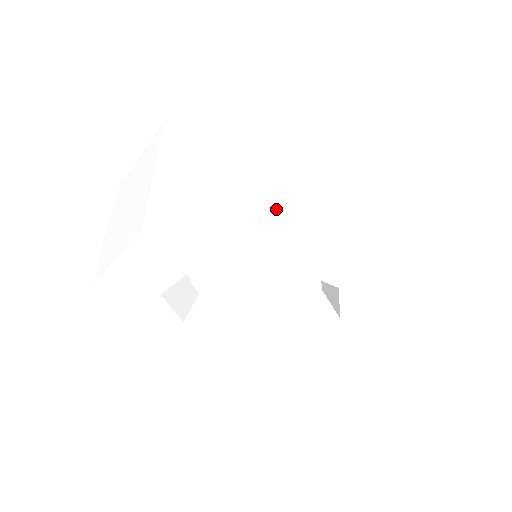
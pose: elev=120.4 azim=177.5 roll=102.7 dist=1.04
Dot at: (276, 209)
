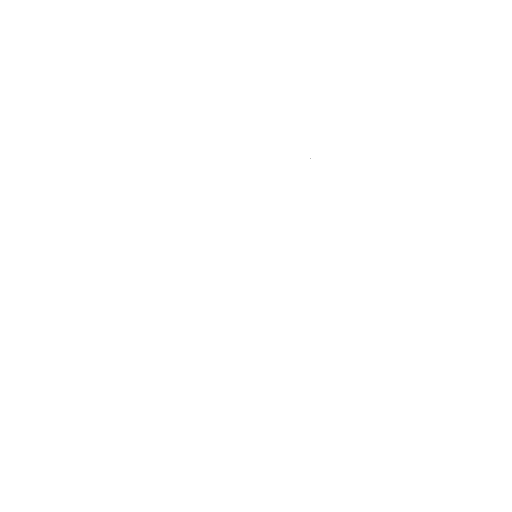
Dot at: (366, 236)
